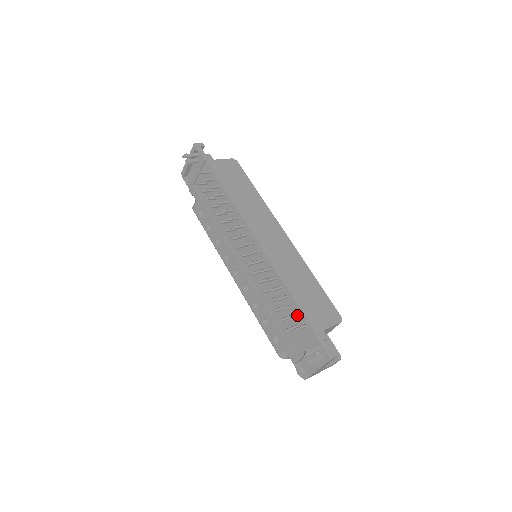
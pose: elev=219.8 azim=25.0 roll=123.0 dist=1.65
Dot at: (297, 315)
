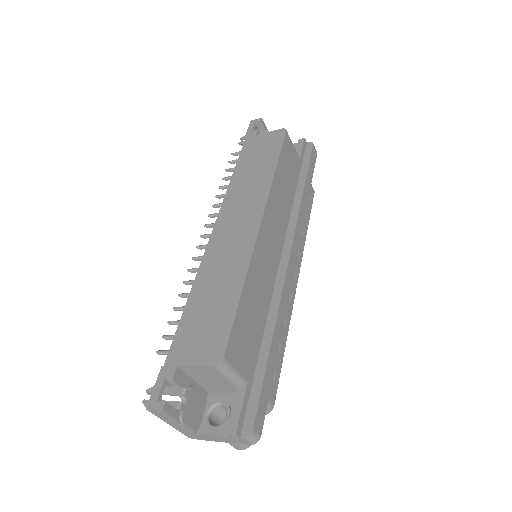
Dot at: occluded
